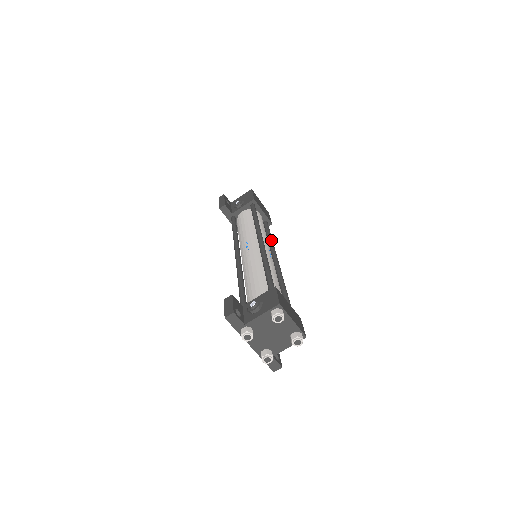
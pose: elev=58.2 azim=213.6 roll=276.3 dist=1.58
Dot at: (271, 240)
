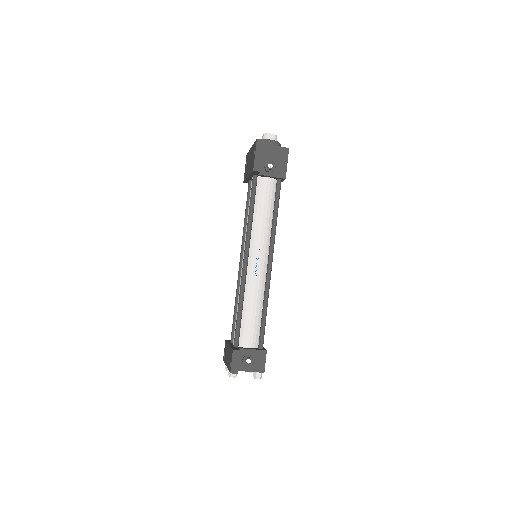
Dot at: occluded
